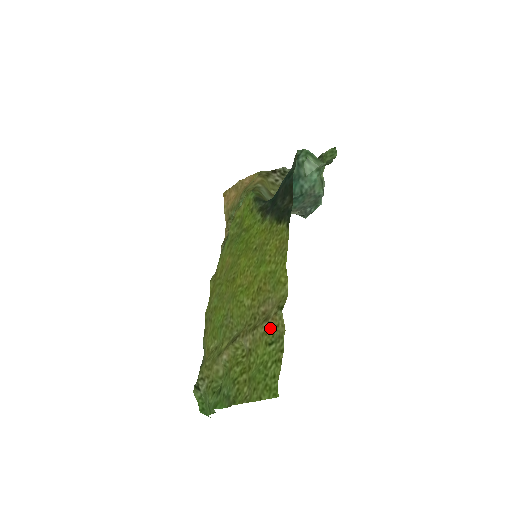
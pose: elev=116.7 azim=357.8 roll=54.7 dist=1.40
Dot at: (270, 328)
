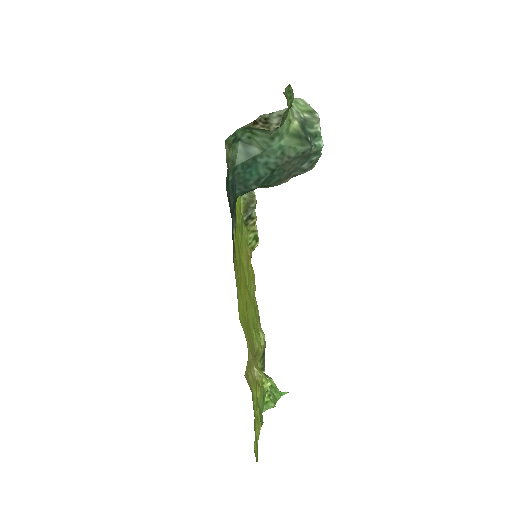
Dot at: (248, 382)
